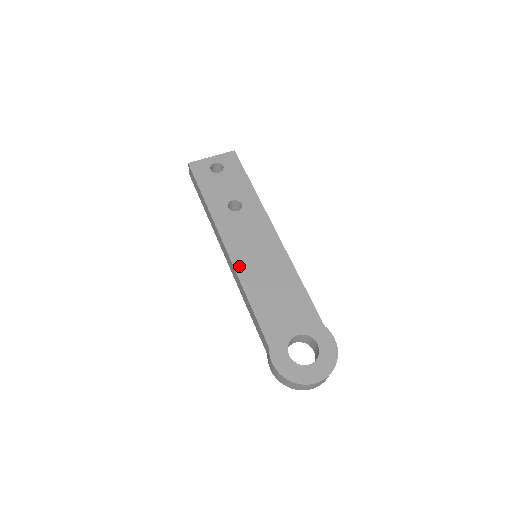
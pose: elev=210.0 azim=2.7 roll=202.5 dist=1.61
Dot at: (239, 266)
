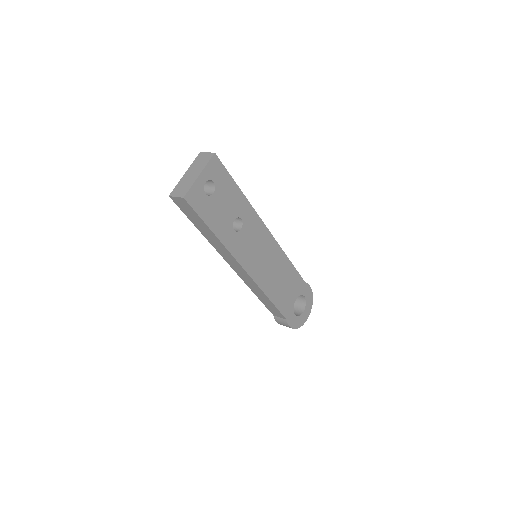
Dot at: (258, 279)
